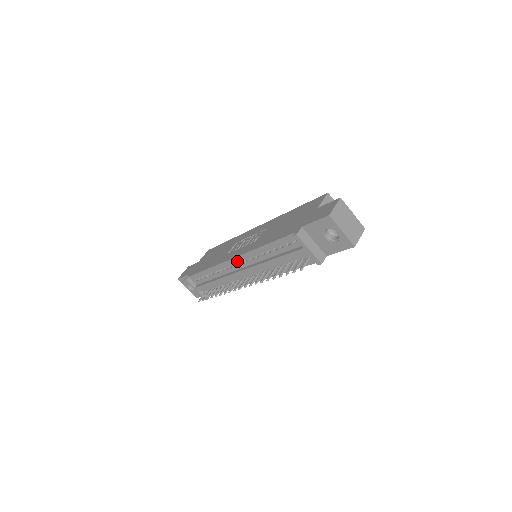
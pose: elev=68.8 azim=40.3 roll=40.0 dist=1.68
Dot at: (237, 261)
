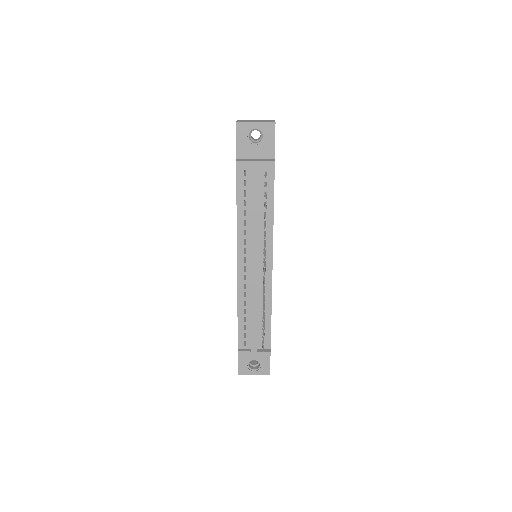
Dot at: (242, 262)
